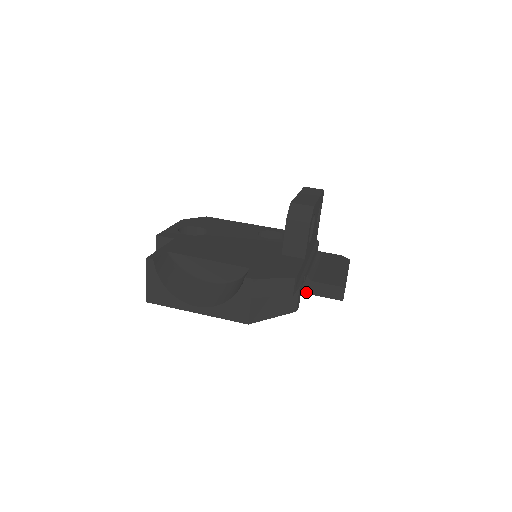
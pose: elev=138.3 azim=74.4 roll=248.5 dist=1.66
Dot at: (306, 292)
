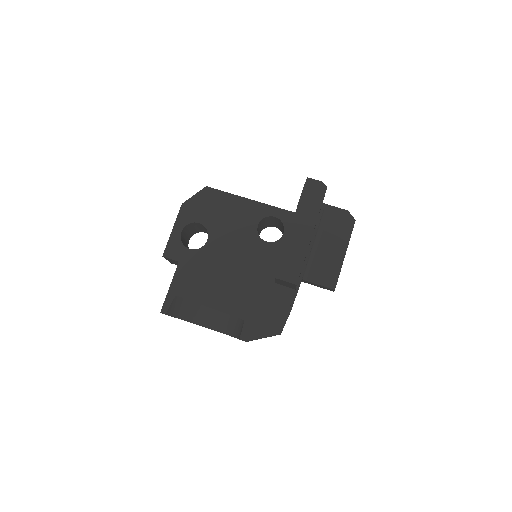
Dot at: (302, 281)
